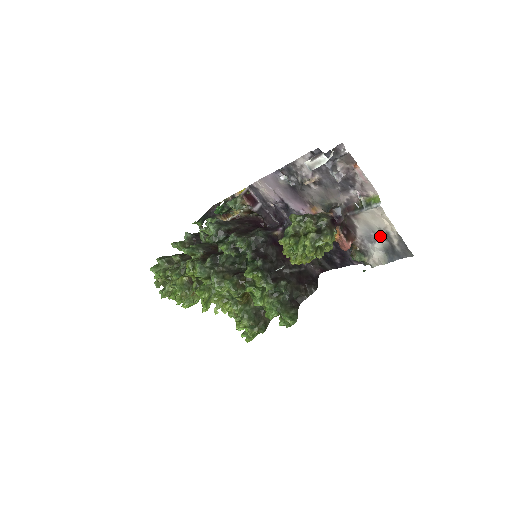
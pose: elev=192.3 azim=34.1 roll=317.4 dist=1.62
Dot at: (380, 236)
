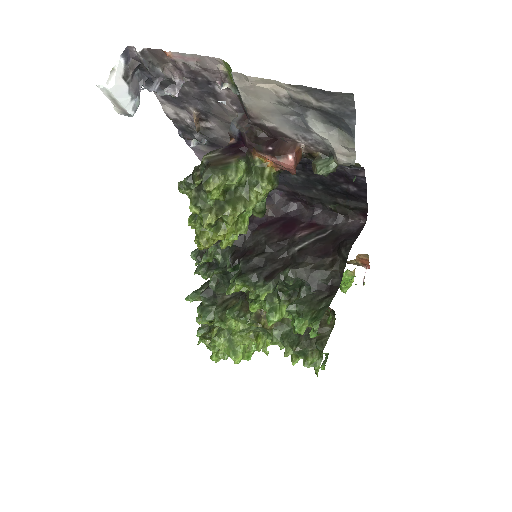
Dot at: (296, 112)
